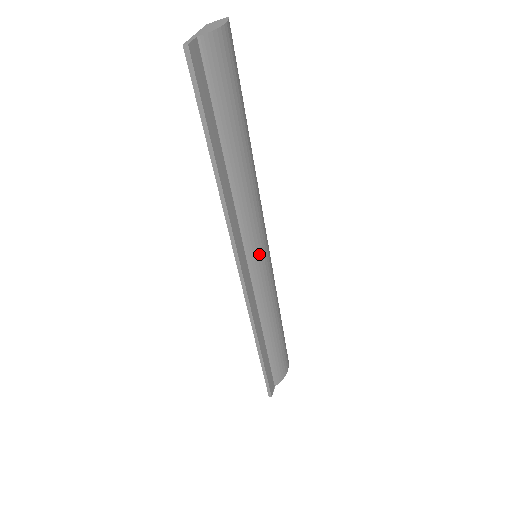
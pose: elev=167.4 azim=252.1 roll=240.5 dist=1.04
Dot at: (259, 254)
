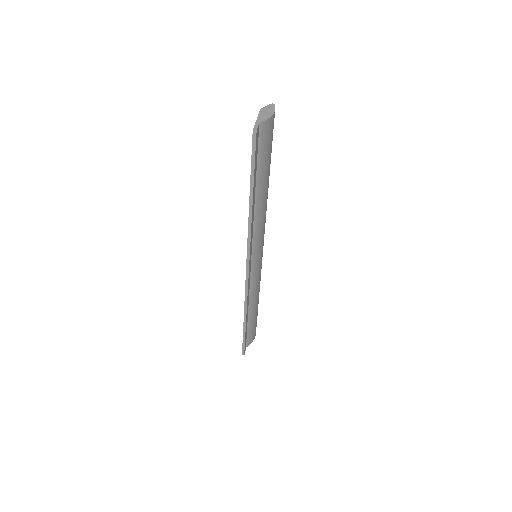
Dot at: (259, 255)
